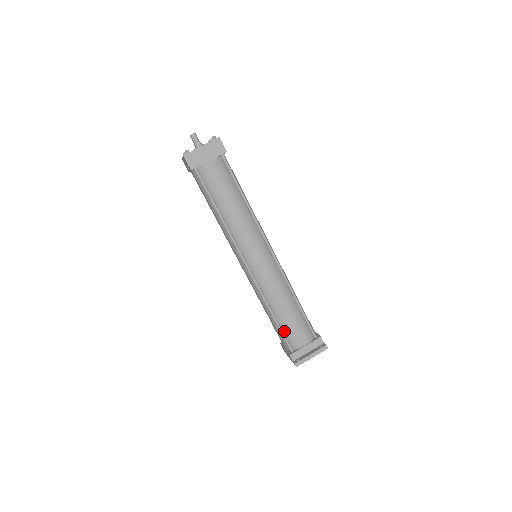
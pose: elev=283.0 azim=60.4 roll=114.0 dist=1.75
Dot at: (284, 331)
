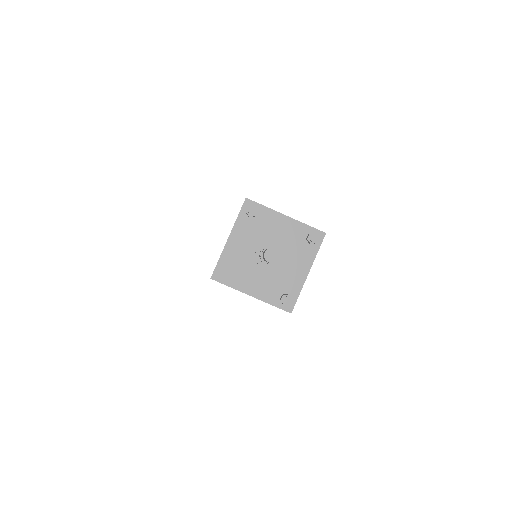
Dot at: occluded
